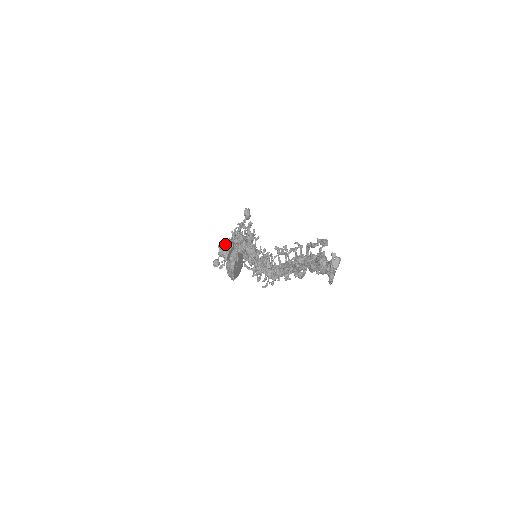
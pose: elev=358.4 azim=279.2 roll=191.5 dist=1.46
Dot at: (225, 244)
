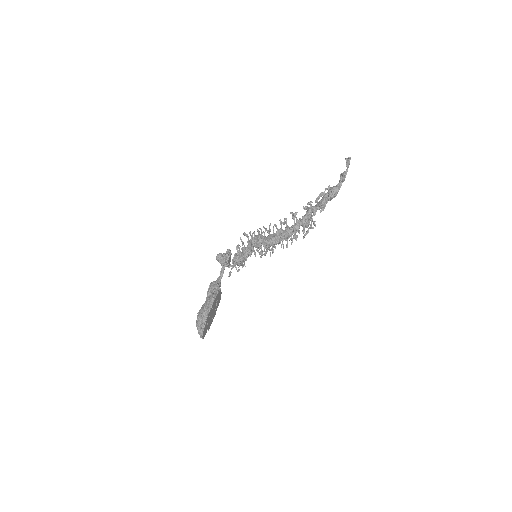
Dot at: occluded
